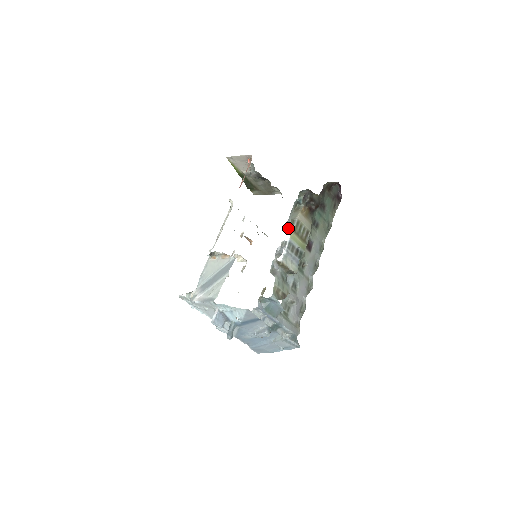
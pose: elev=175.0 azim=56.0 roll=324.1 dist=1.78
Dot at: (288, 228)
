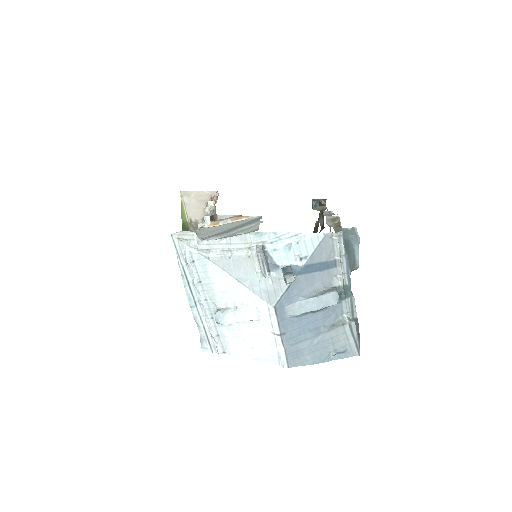
Dot at: occluded
